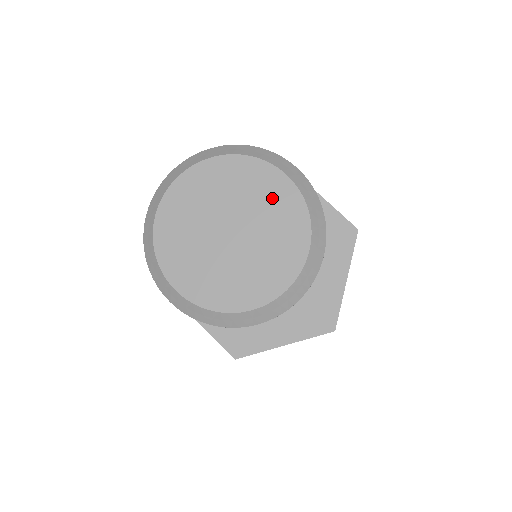
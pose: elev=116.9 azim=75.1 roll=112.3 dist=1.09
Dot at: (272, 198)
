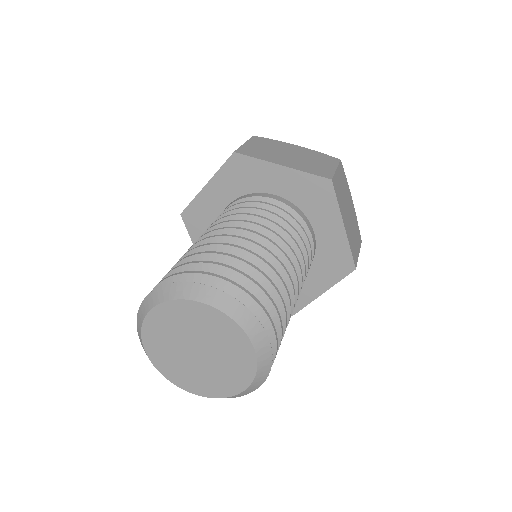
Dot at: (236, 353)
